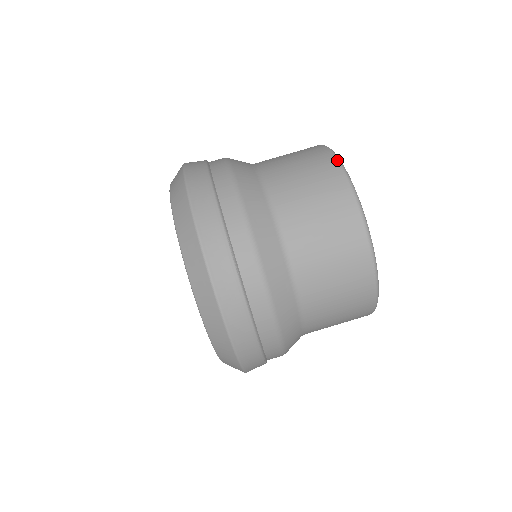
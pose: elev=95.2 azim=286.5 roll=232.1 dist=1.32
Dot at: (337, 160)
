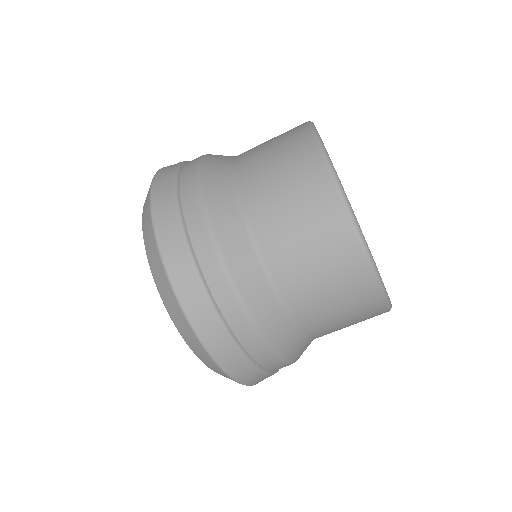
Dot at: (364, 252)
